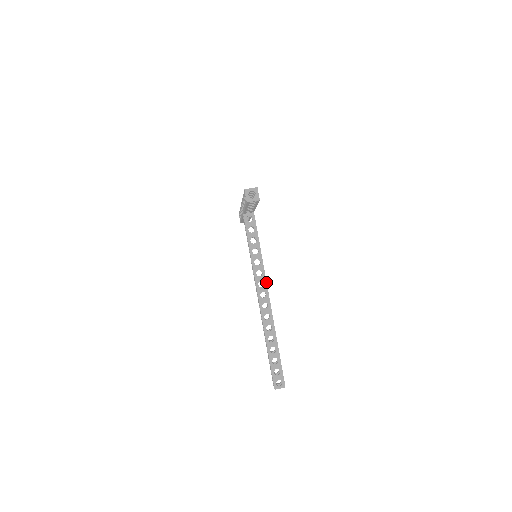
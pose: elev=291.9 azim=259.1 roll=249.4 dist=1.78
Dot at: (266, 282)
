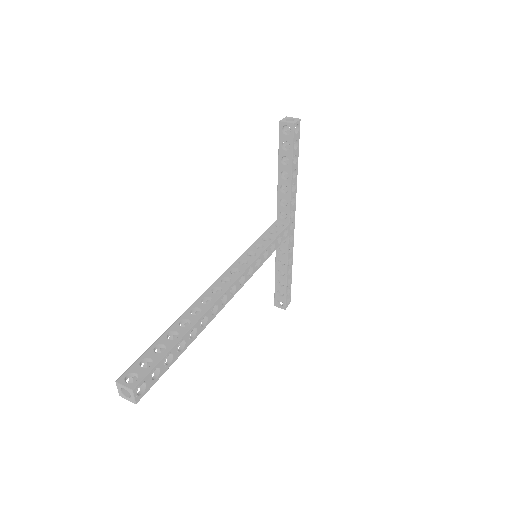
Dot at: (242, 272)
